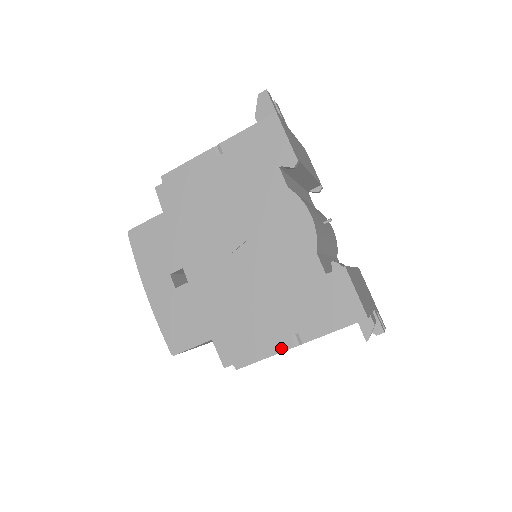
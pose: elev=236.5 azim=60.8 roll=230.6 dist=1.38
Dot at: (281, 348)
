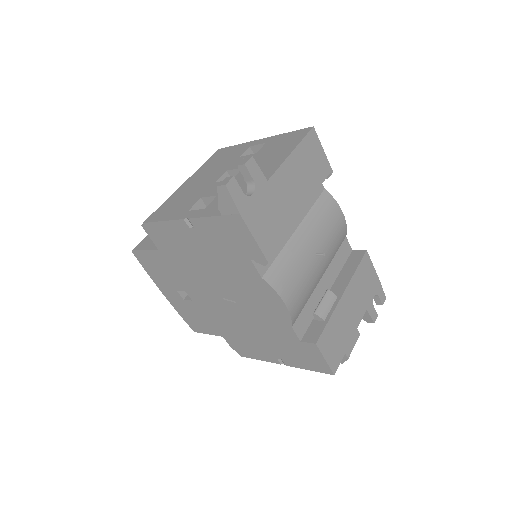
Dot at: (270, 361)
